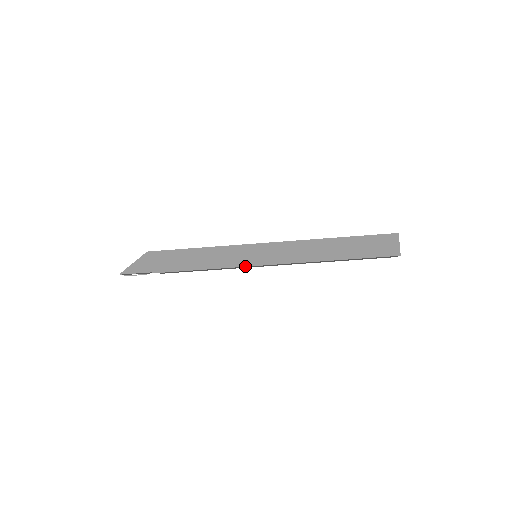
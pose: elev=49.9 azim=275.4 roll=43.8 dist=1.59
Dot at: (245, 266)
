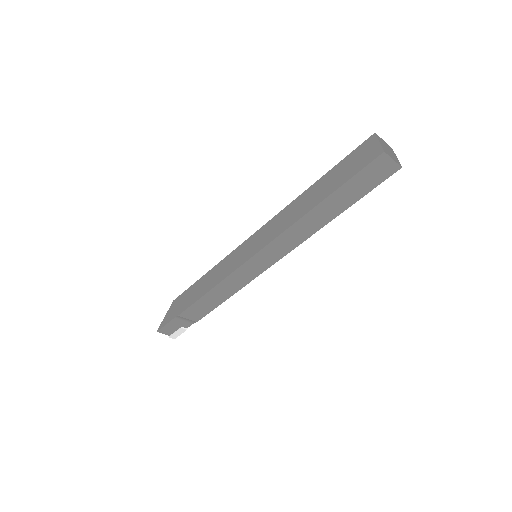
Dot at: (239, 267)
